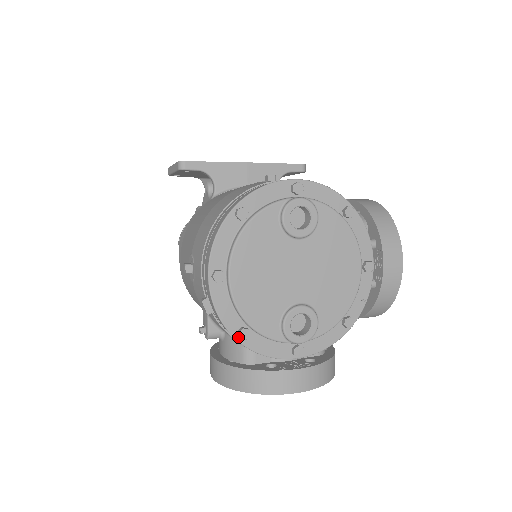
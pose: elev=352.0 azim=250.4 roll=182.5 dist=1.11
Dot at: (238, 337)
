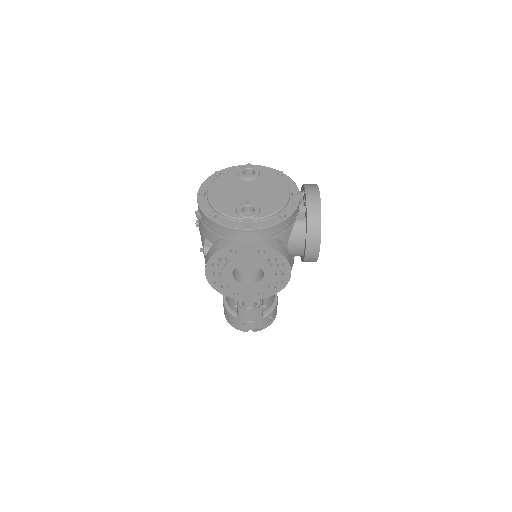
Dot at: (211, 217)
